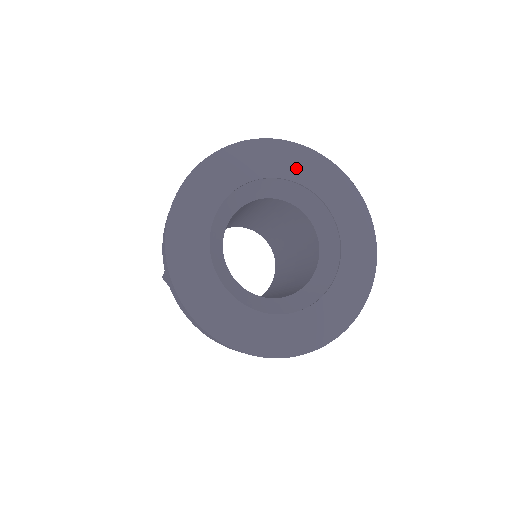
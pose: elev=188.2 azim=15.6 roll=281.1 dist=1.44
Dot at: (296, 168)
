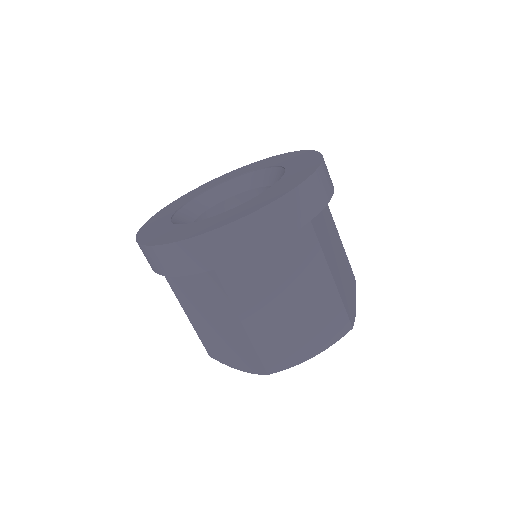
Dot at: (240, 172)
